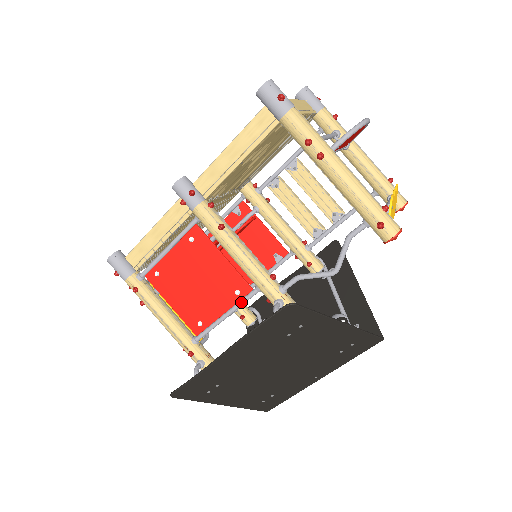
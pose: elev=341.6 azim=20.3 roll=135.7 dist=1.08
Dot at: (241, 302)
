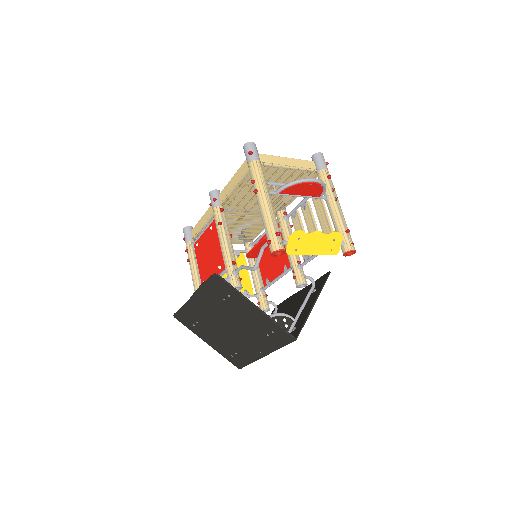
Dot at: (220, 274)
